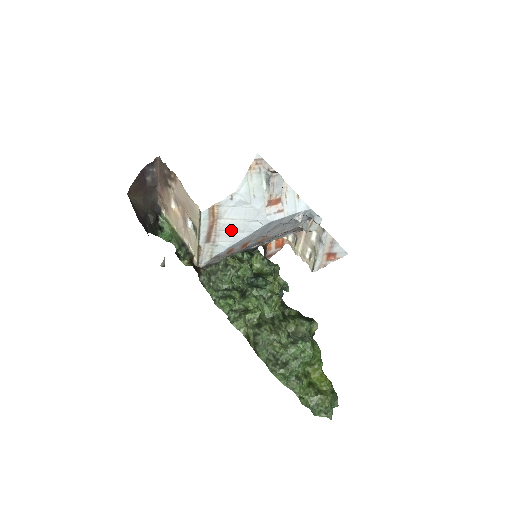
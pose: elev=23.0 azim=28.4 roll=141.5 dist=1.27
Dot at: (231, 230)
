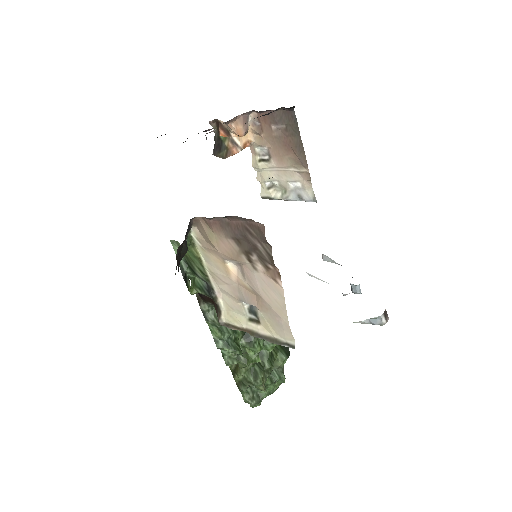
Dot at: occluded
